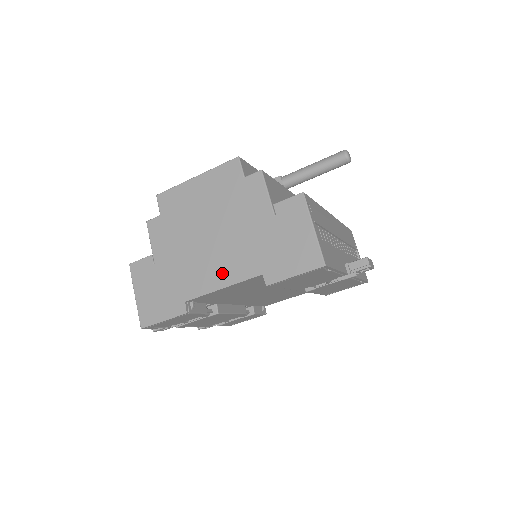
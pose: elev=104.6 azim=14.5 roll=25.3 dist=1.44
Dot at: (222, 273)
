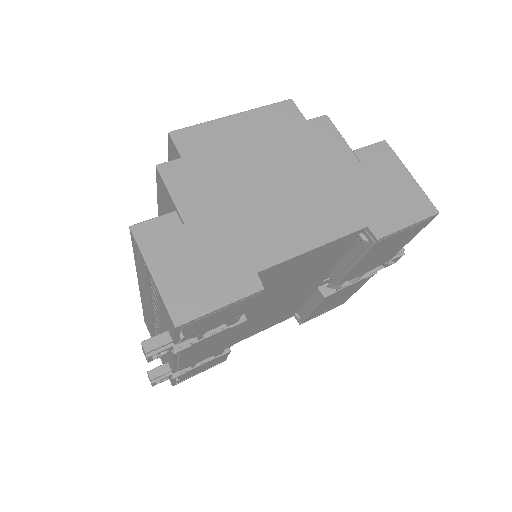
Dot at: (309, 228)
